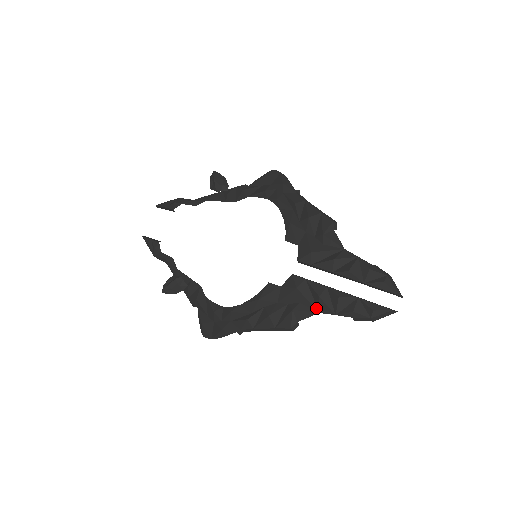
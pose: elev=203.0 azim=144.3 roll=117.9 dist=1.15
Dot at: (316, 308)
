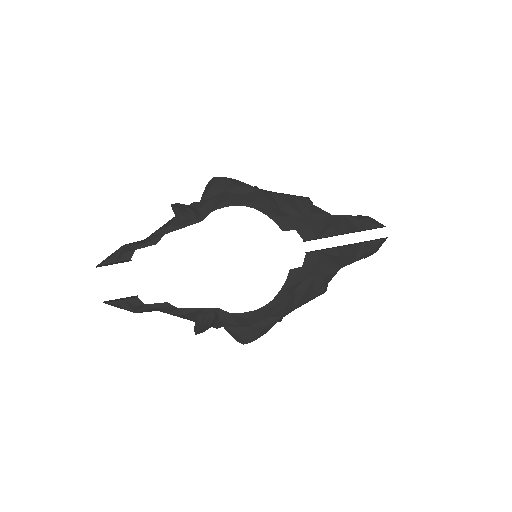
Dot at: (337, 266)
